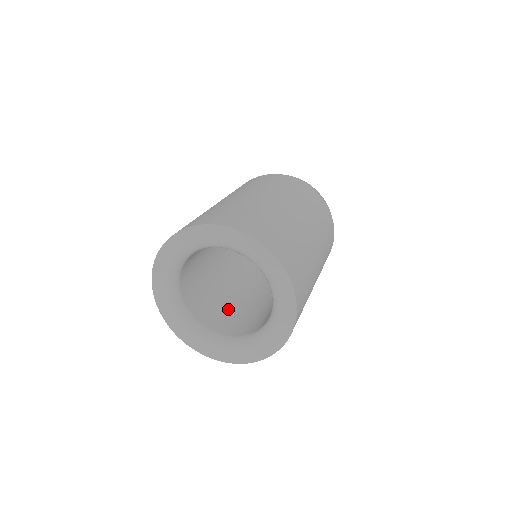
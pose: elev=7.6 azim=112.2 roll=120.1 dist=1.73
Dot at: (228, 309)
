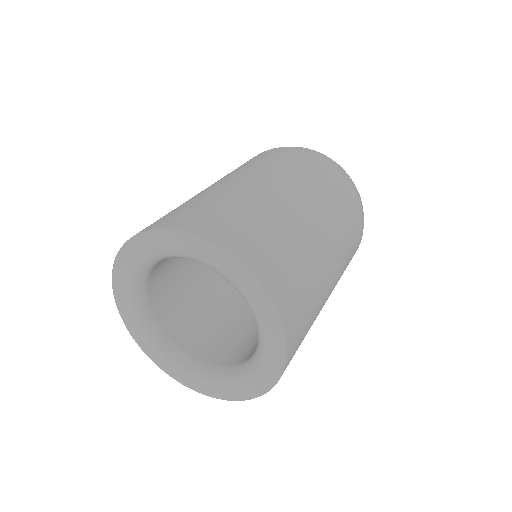
Dot at: (200, 309)
